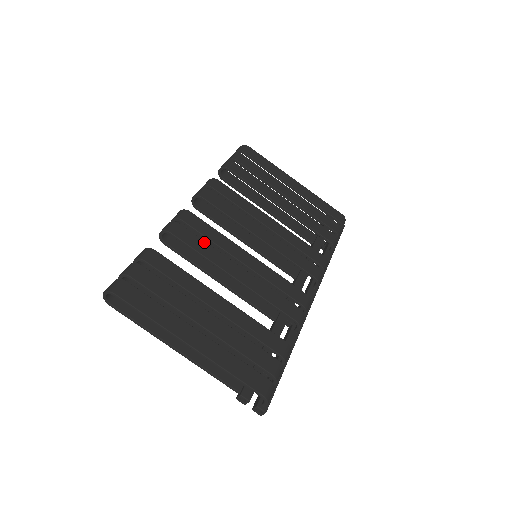
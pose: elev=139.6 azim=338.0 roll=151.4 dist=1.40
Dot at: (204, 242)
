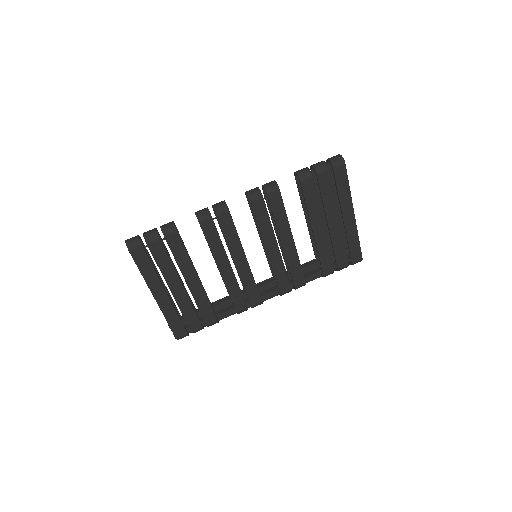
Dot at: (219, 239)
